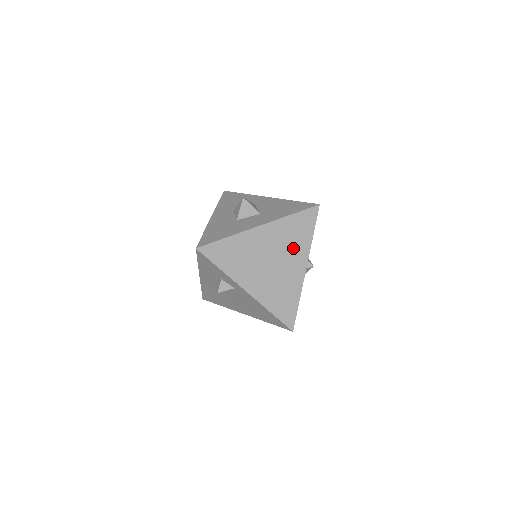
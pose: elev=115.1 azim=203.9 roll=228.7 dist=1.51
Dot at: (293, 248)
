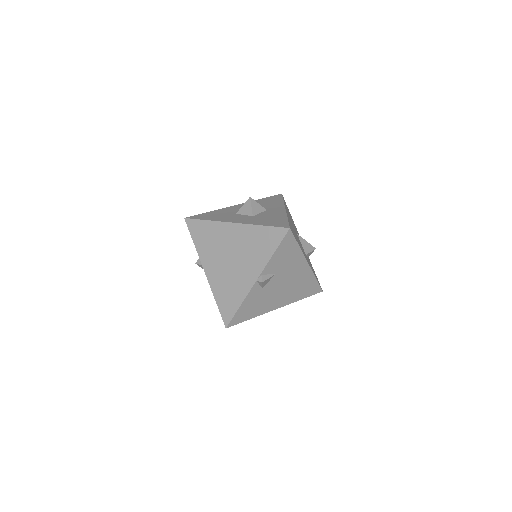
Dot at: (252, 256)
